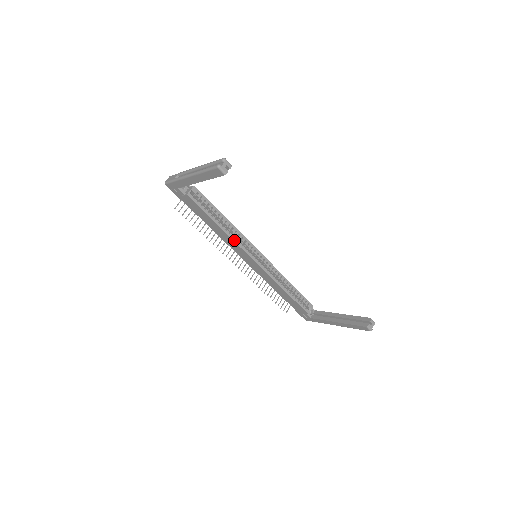
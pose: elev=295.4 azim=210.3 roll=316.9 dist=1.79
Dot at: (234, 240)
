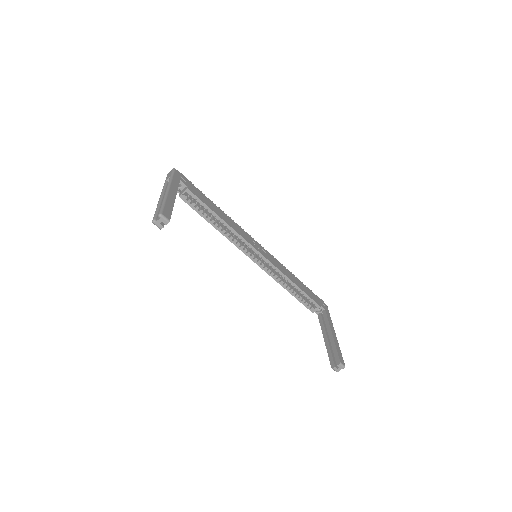
Dot at: (230, 240)
